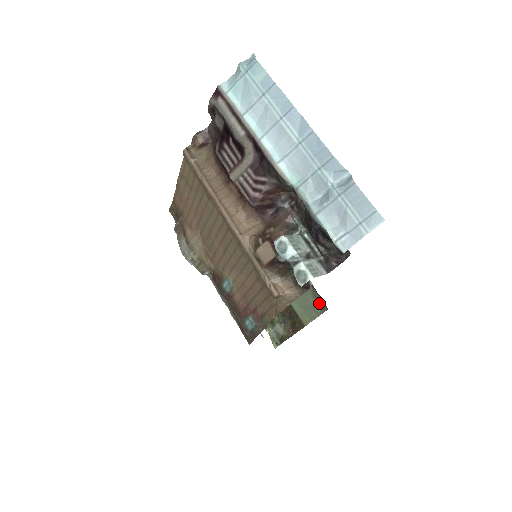
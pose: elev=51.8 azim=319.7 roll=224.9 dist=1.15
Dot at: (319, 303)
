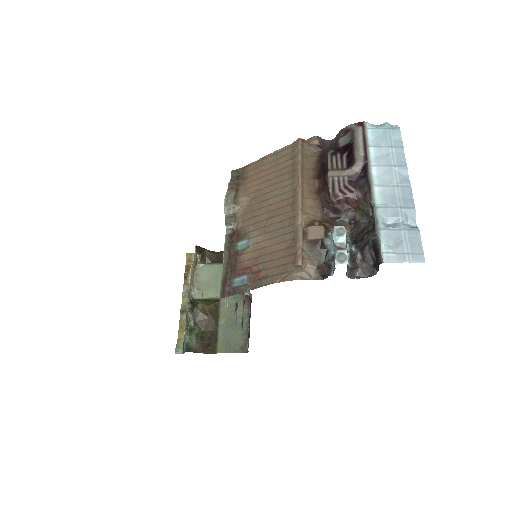
Dot at: (243, 344)
